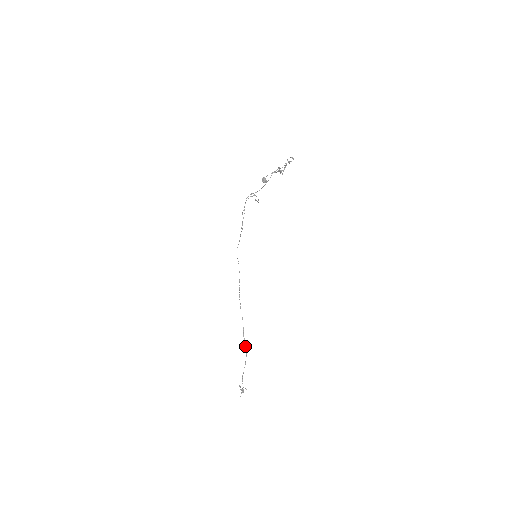
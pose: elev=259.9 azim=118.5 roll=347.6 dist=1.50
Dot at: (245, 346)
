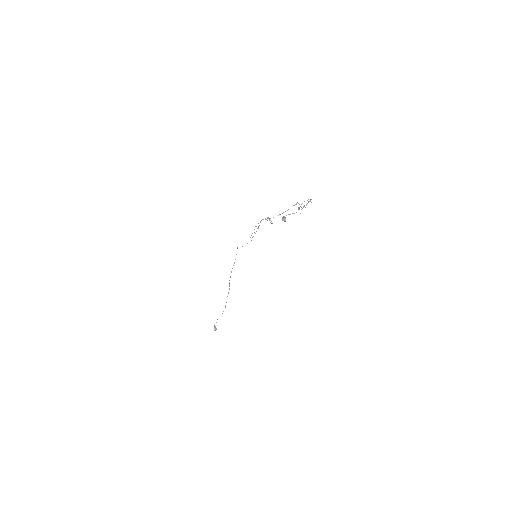
Dot at: occluded
